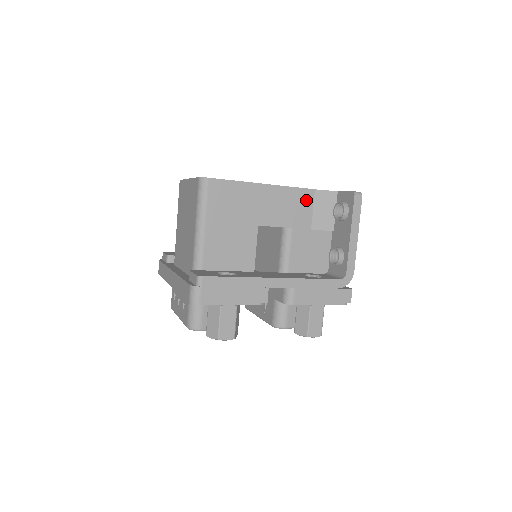
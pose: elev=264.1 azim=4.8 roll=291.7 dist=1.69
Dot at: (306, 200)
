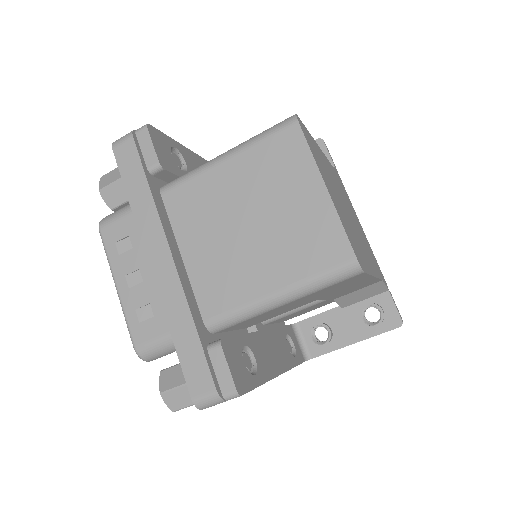
Dot at: (367, 285)
